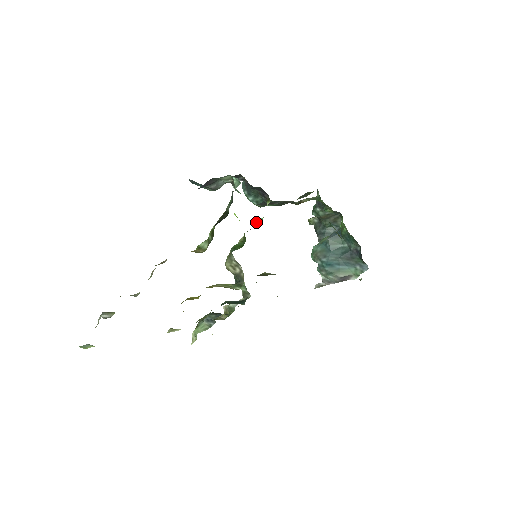
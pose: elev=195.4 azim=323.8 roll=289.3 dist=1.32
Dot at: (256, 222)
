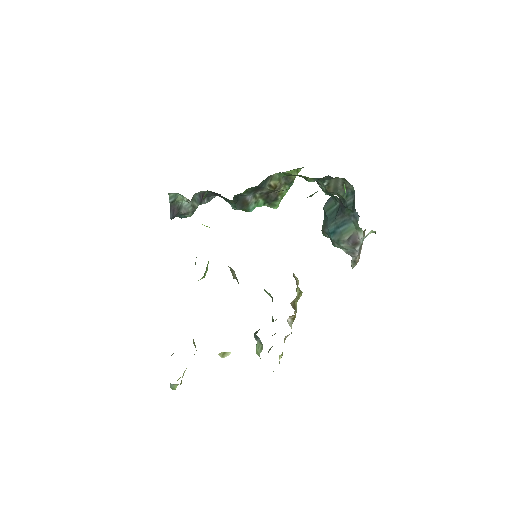
Dot at: occluded
